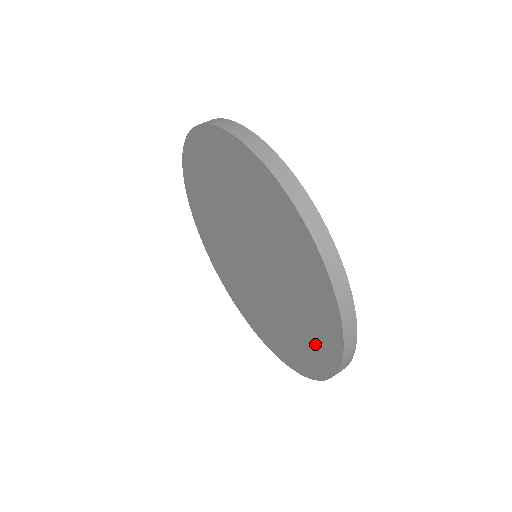
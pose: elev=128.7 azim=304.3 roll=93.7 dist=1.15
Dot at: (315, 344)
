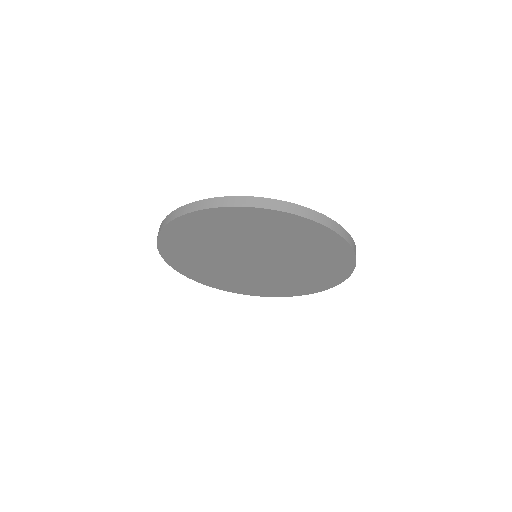
Dot at: (330, 271)
